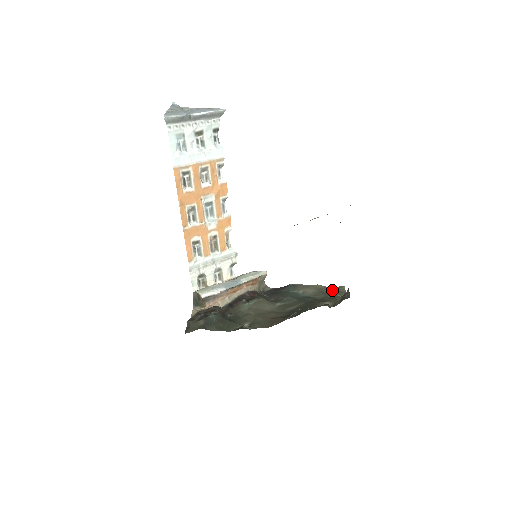
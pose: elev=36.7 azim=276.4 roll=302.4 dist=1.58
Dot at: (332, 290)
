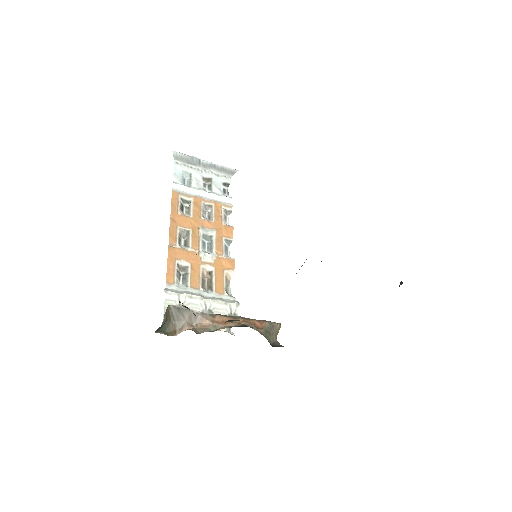
Dot at: occluded
